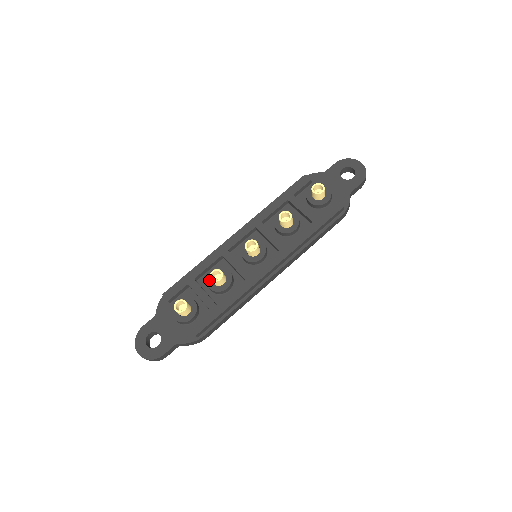
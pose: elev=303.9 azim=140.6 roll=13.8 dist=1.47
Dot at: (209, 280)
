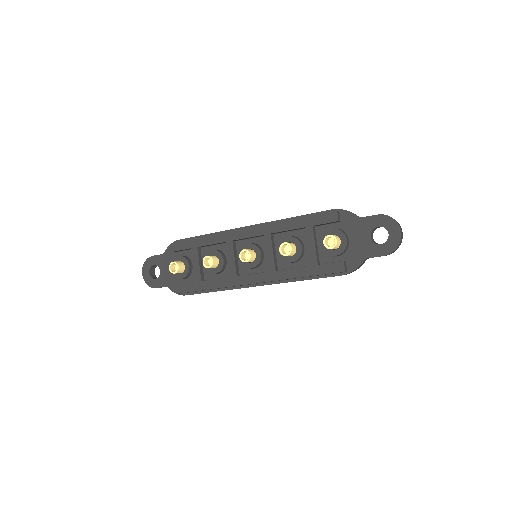
Dot at: occluded
